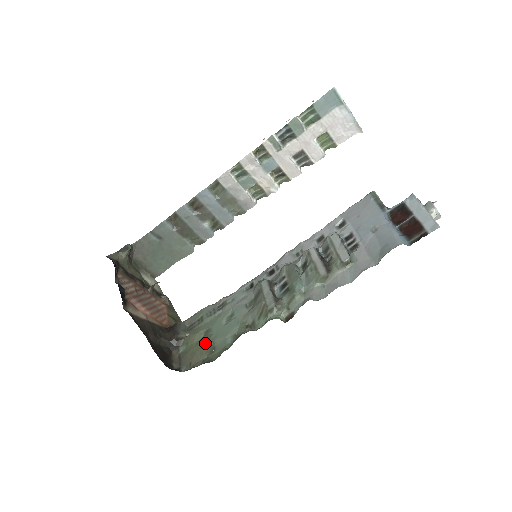
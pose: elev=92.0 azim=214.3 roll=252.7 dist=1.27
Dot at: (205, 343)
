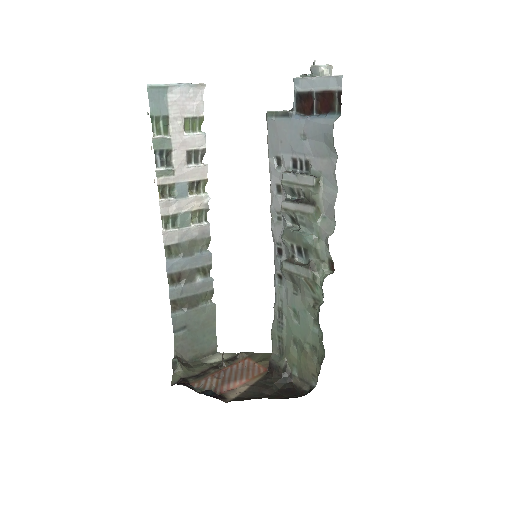
Dot at: (304, 351)
